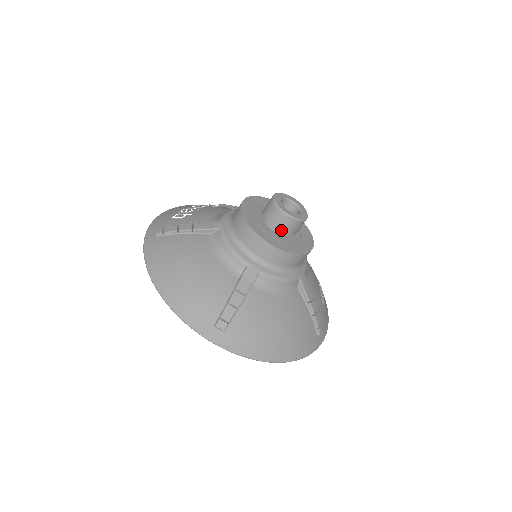
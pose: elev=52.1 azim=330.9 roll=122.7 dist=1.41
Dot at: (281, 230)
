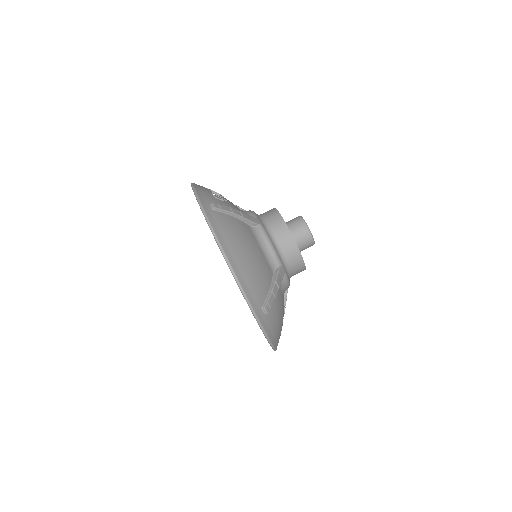
Dot at: (301, 246)
